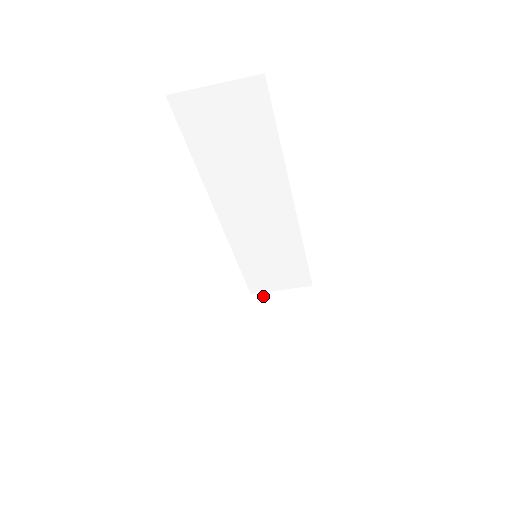
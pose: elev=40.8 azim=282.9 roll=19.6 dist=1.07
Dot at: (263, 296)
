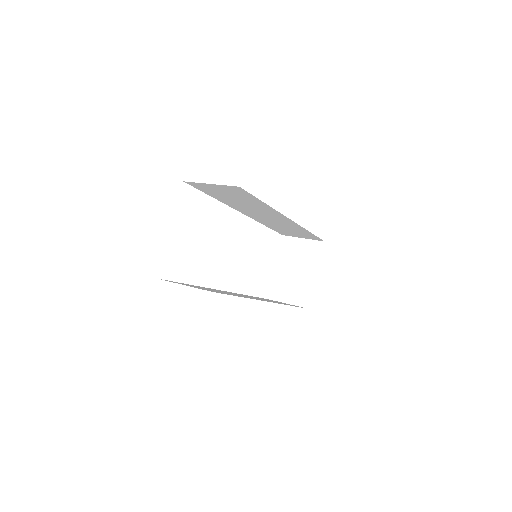
Dot at: (290, 239)
